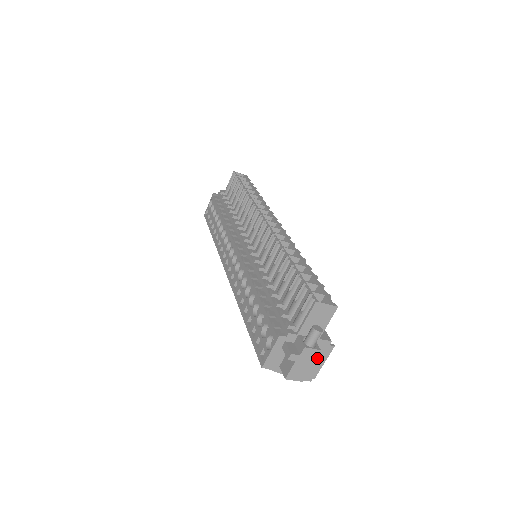
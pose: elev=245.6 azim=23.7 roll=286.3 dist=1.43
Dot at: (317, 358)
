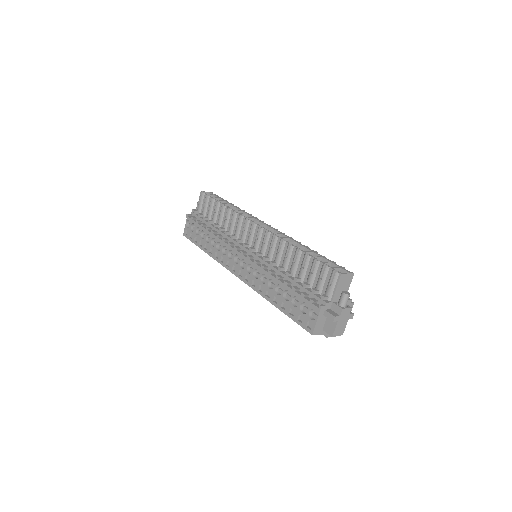
Dot at: (350, 314)
